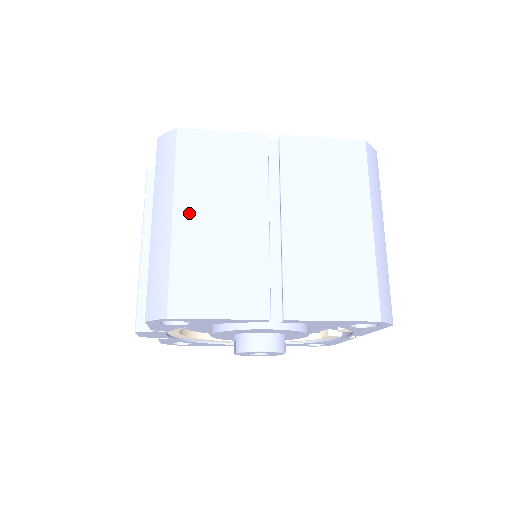
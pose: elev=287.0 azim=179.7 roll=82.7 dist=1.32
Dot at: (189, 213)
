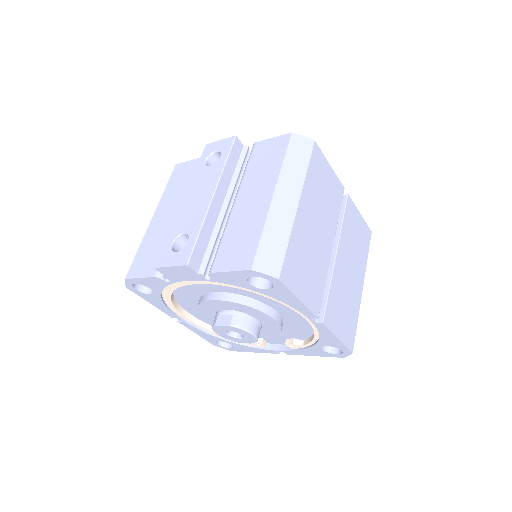
Dot at: (306, 209)
